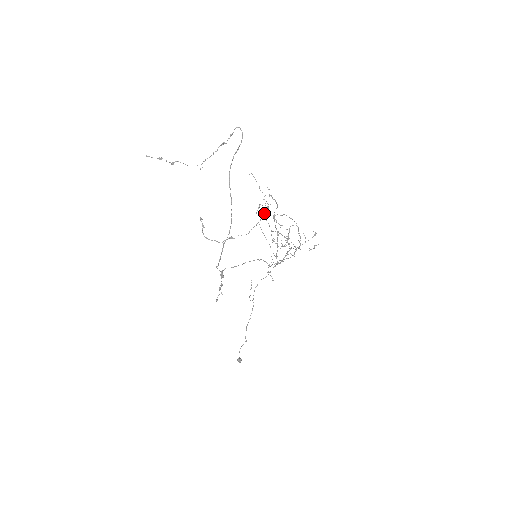
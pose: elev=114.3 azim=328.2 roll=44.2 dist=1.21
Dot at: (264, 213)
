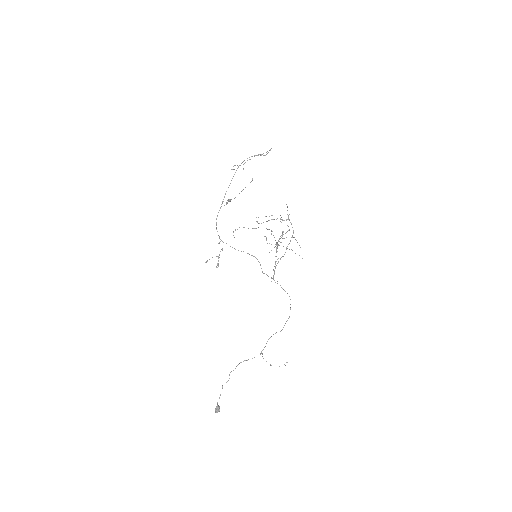
Dot at: occluded
